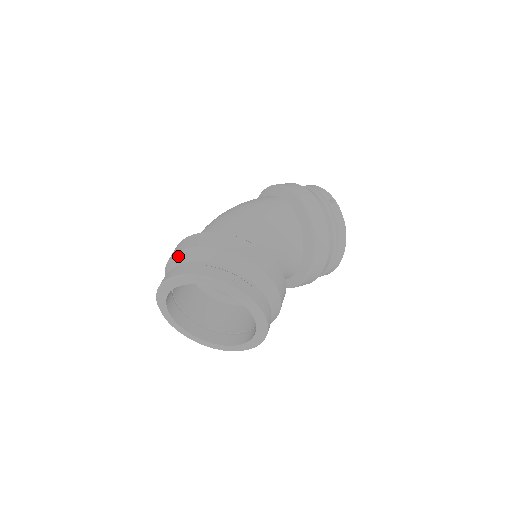
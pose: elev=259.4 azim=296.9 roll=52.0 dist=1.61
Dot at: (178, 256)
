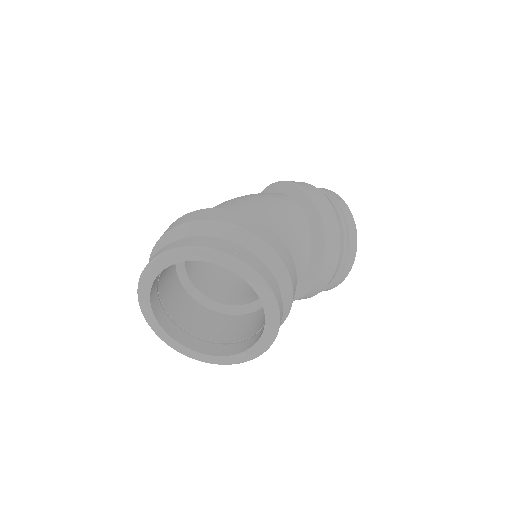
Dot at: (167, 236)
